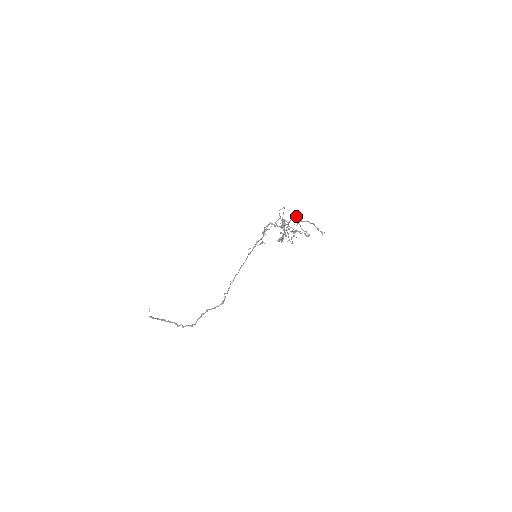
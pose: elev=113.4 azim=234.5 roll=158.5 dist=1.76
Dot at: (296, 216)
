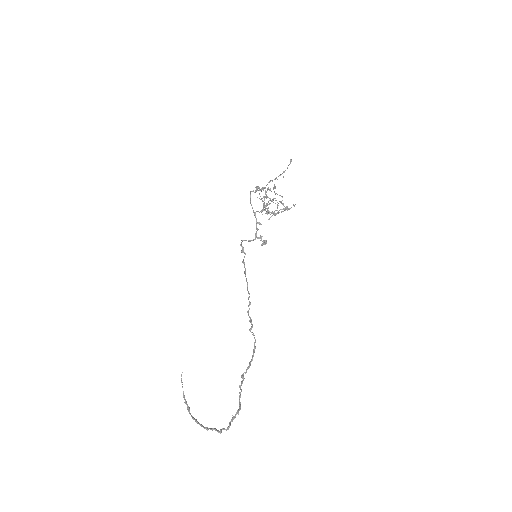
Dot at: occluded
